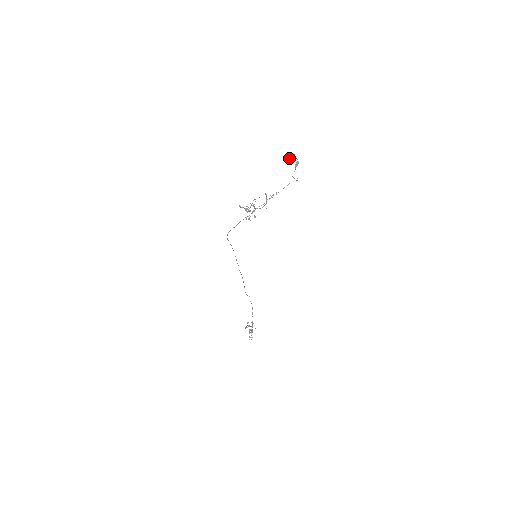
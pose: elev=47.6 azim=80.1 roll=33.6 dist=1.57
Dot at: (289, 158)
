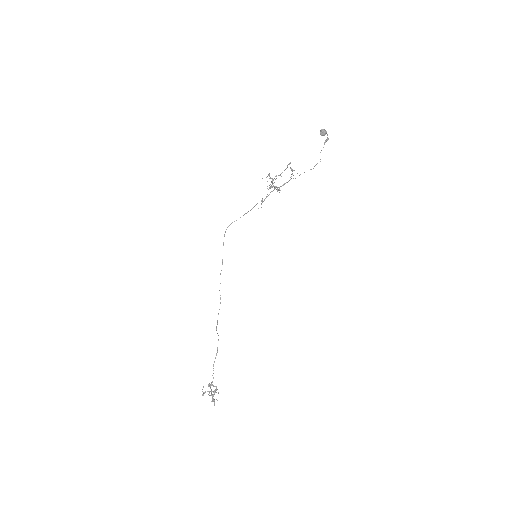
Dot at: (323, 131)
